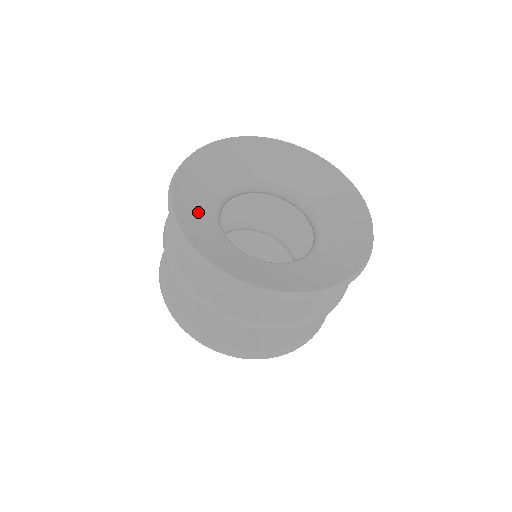
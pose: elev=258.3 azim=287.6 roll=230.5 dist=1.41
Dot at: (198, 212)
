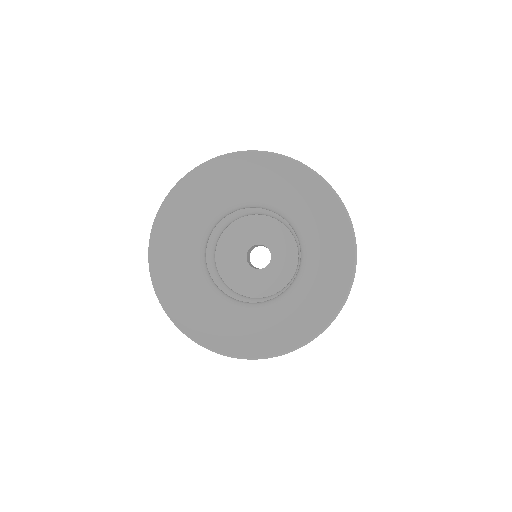
Dot at: (179, 242)
